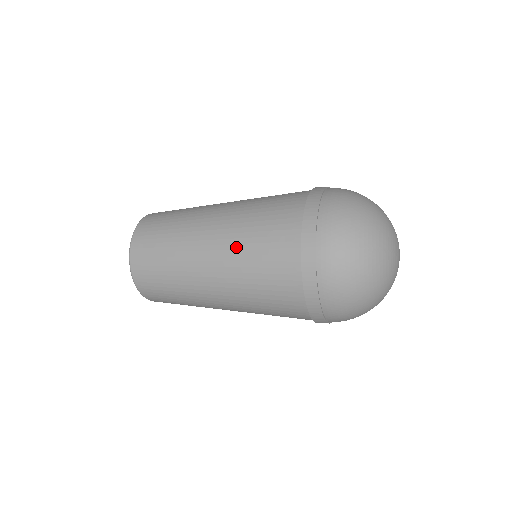
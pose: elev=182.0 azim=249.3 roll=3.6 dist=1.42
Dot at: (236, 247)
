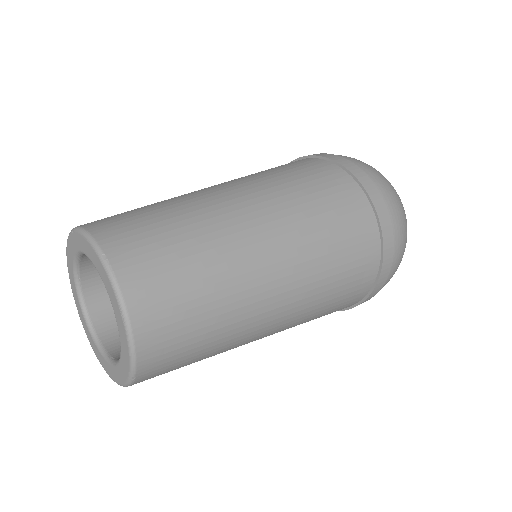
Dot at: occluded
